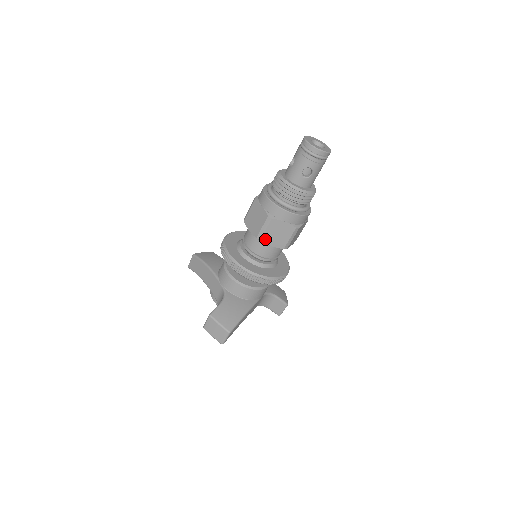
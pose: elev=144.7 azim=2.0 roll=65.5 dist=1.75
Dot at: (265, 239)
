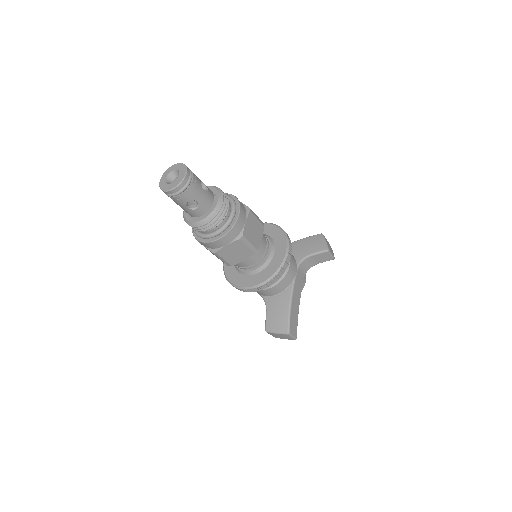
Dot at: (233, 262)
